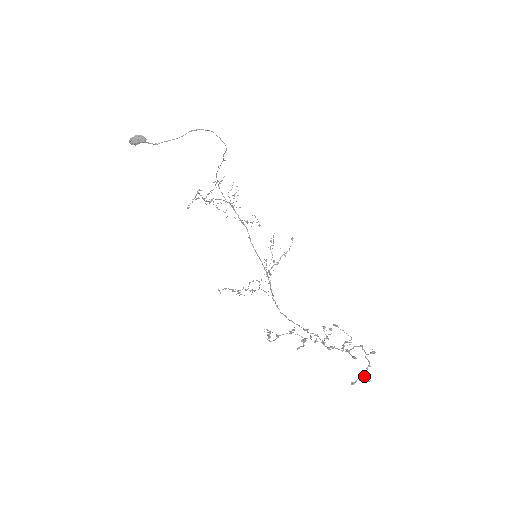
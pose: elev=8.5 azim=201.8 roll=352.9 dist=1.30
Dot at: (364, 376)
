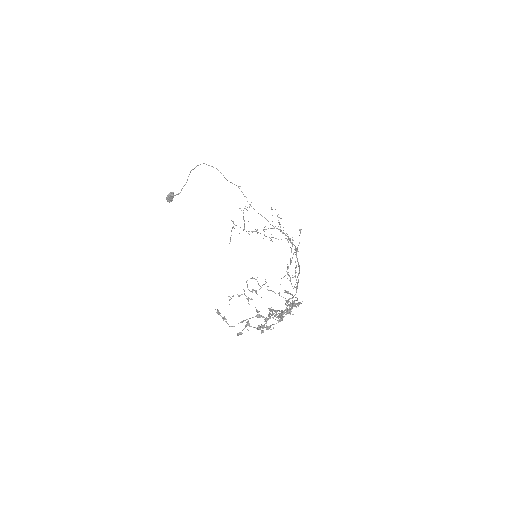
Dot at: (266, 328)
